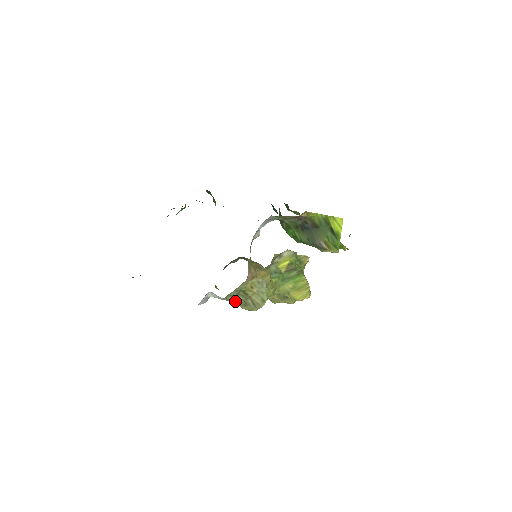
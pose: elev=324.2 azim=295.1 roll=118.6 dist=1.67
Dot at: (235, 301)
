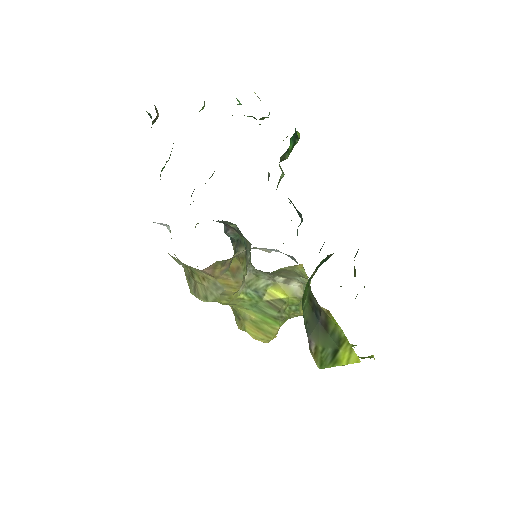
Dot at: occluded
